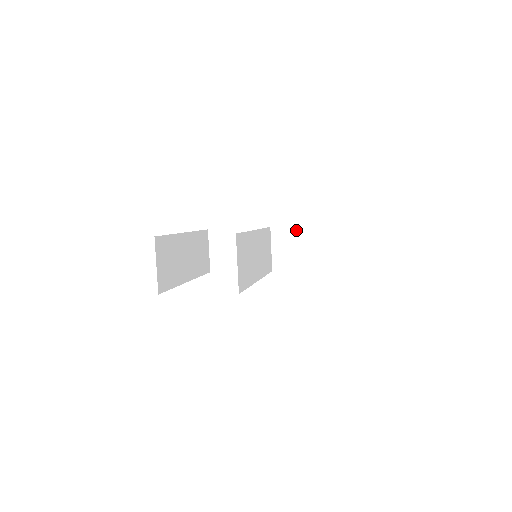
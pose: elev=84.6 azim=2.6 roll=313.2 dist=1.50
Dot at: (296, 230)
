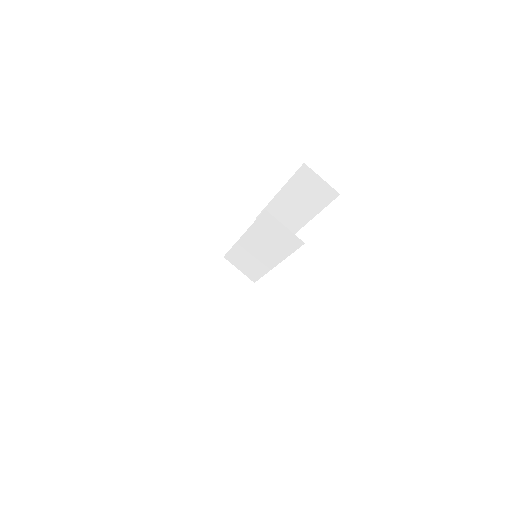
Dot at: occluded
